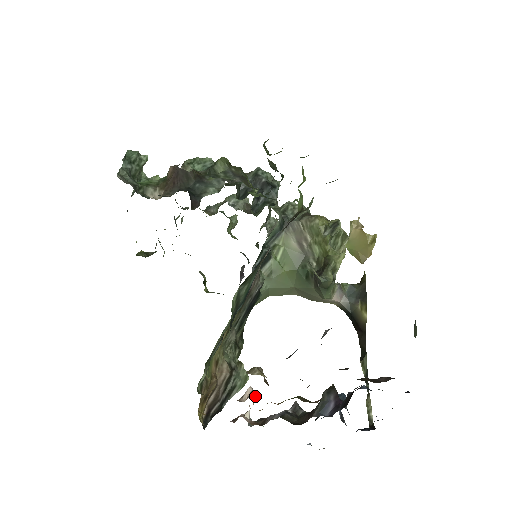
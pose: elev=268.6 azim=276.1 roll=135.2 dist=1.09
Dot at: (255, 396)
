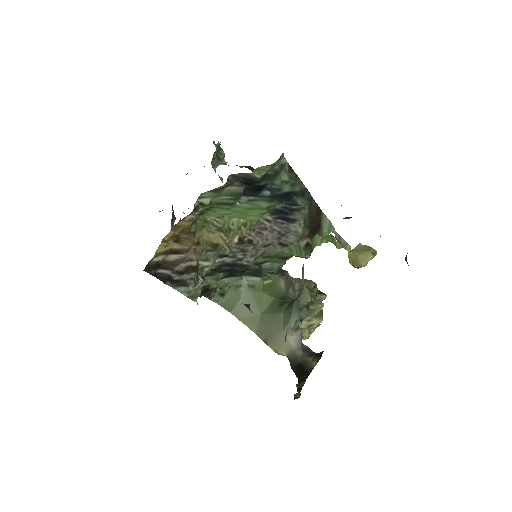
Dot at: (237, 240)
